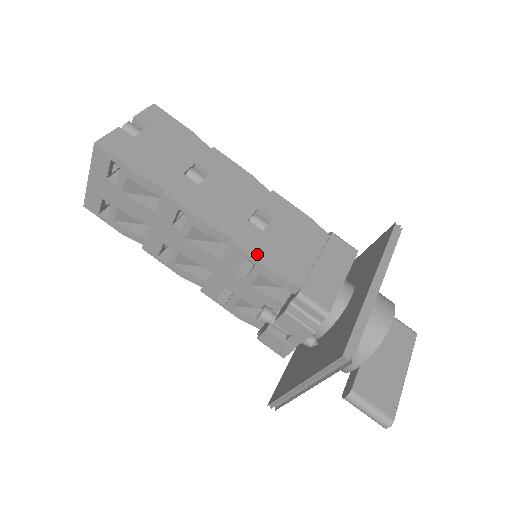
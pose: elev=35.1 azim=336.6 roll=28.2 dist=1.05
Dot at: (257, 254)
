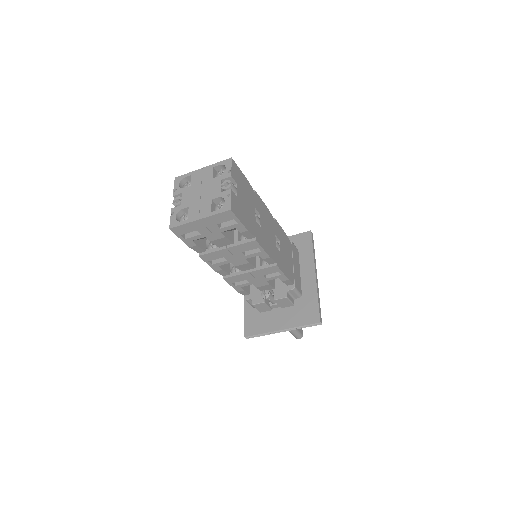
Dot at: (283, 269)
